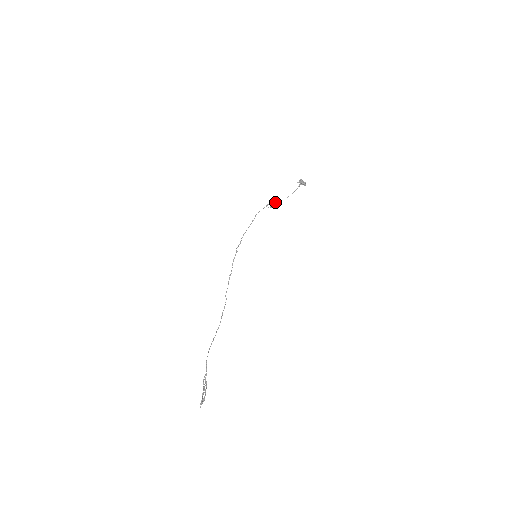
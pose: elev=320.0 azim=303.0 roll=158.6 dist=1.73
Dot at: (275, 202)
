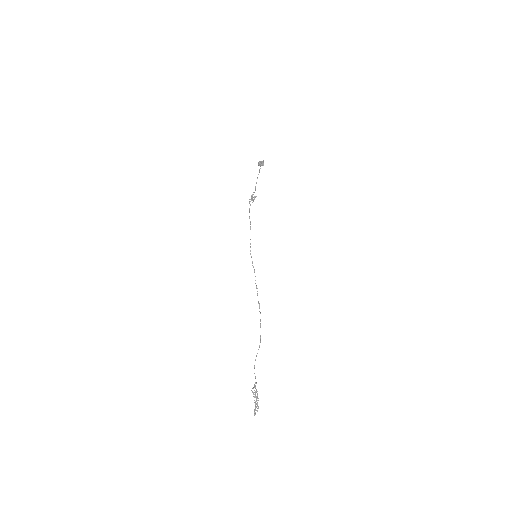
Dot at: (251, 197)
